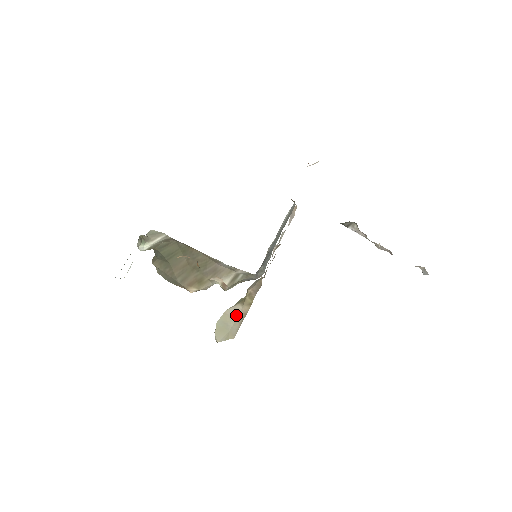
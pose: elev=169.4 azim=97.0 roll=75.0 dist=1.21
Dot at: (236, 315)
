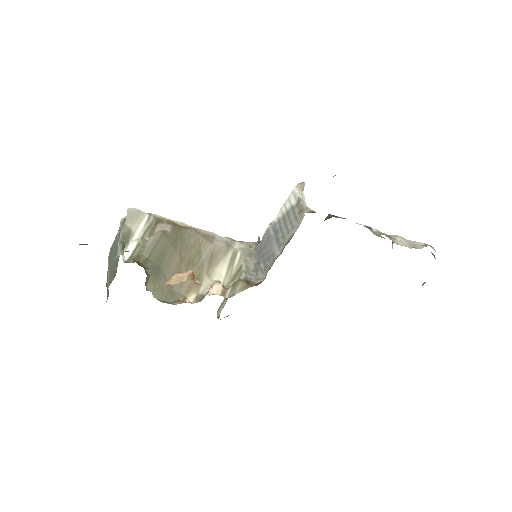
Dot at: occluded
